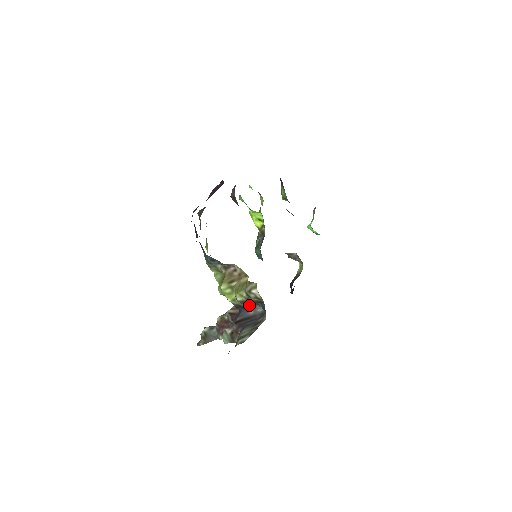
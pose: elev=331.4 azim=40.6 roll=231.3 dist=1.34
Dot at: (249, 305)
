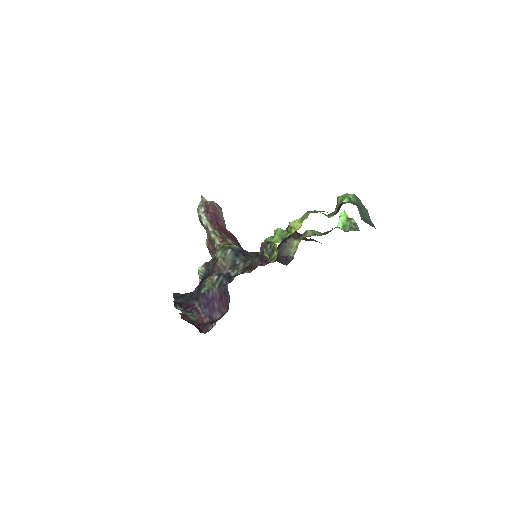
Dot at: occluded
